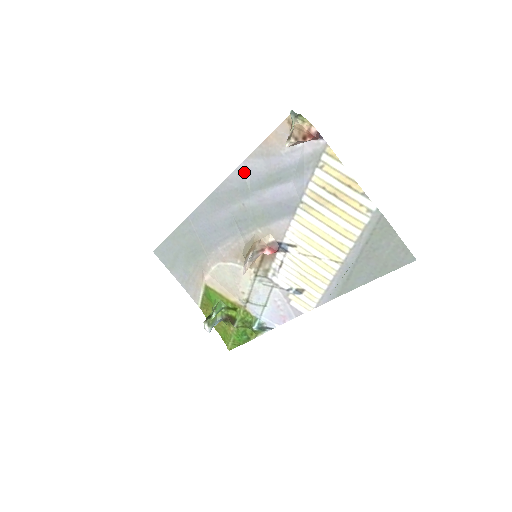
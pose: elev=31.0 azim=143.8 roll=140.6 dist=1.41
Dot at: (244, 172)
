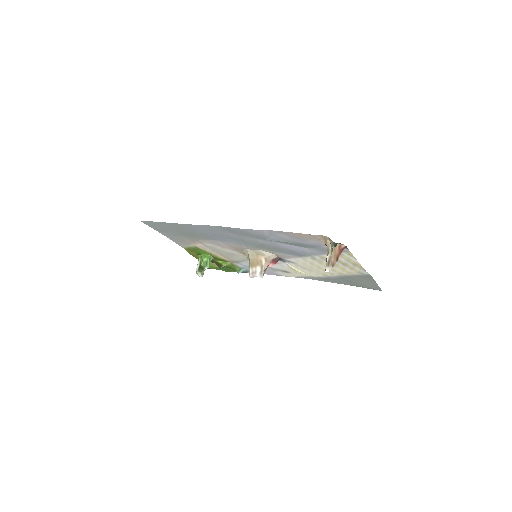
Dot at: (266, 233)
